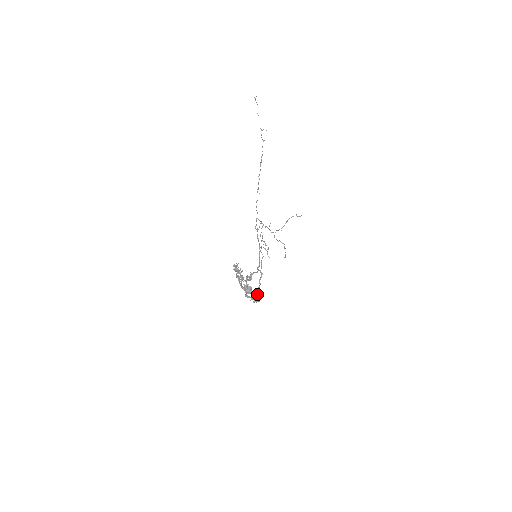
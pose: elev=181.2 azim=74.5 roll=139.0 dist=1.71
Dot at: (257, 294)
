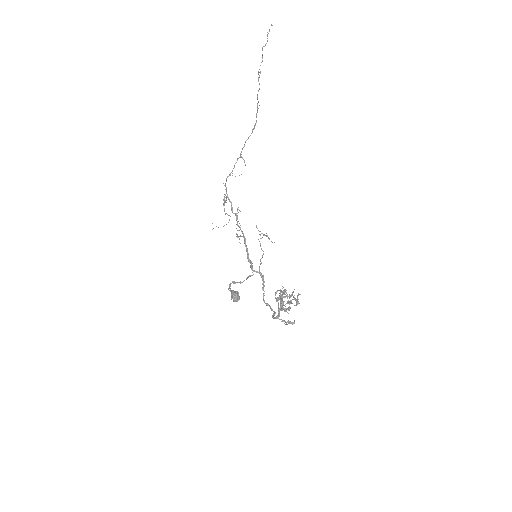
Dot at: occluded
